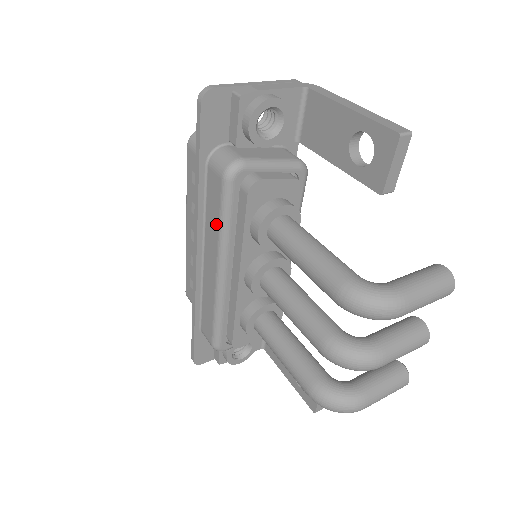
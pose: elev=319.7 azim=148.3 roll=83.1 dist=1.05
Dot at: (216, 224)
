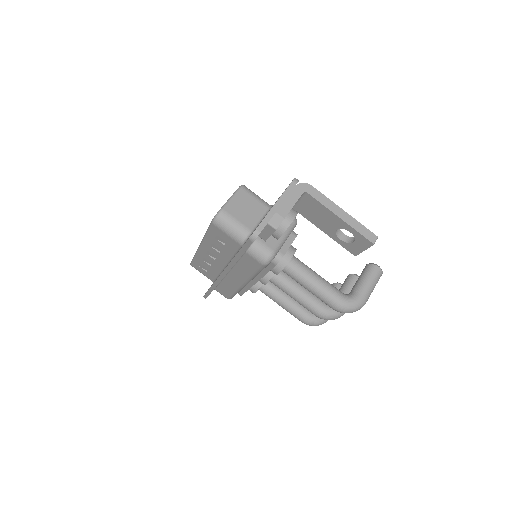
Dot at: (249, 273)
